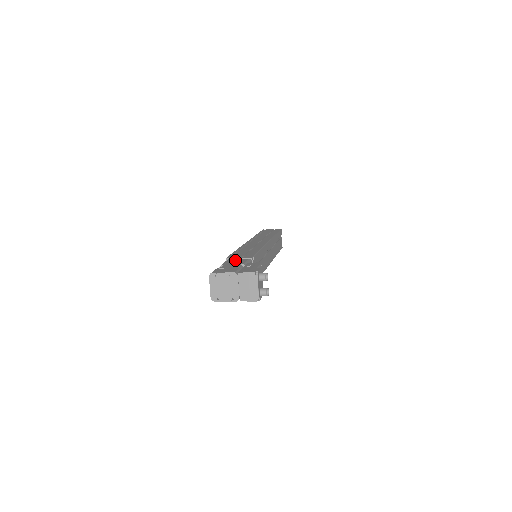
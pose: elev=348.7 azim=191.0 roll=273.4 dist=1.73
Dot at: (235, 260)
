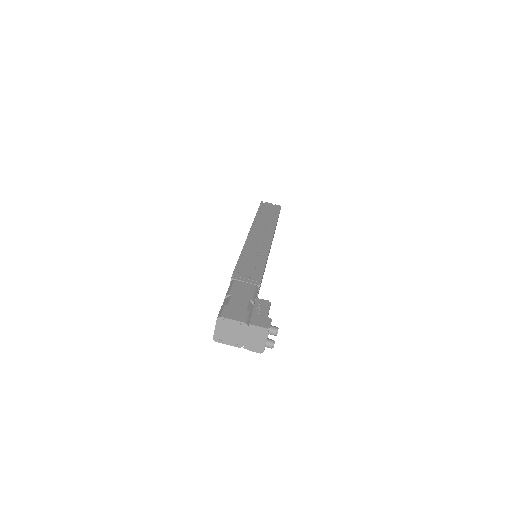
Dot at: (242, 286)
